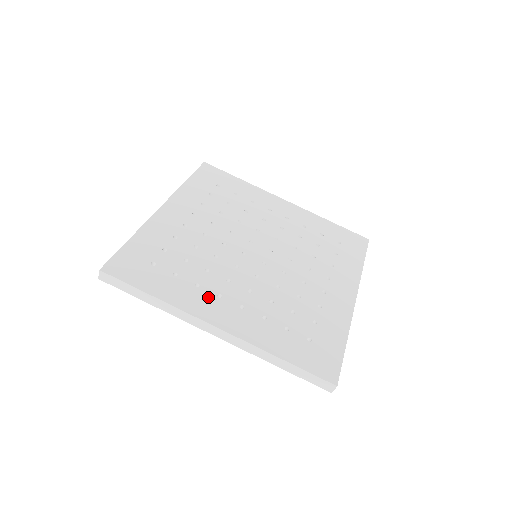
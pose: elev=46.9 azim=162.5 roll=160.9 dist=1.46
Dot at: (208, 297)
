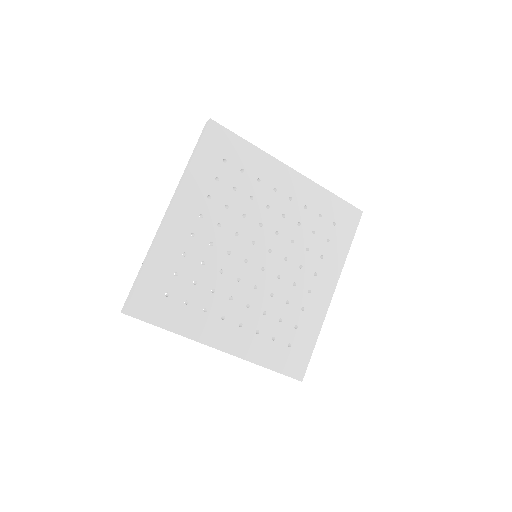
Dot at: (214, 321)
